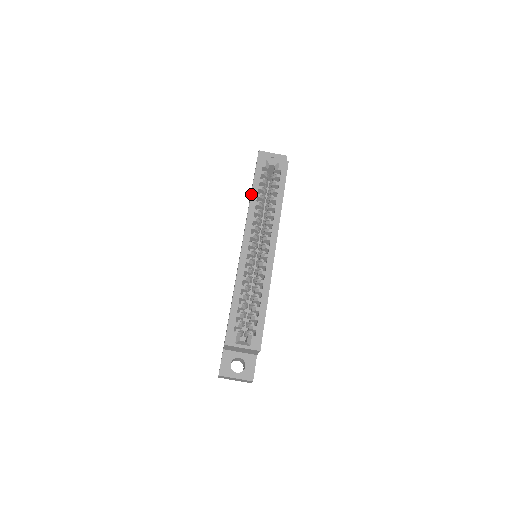
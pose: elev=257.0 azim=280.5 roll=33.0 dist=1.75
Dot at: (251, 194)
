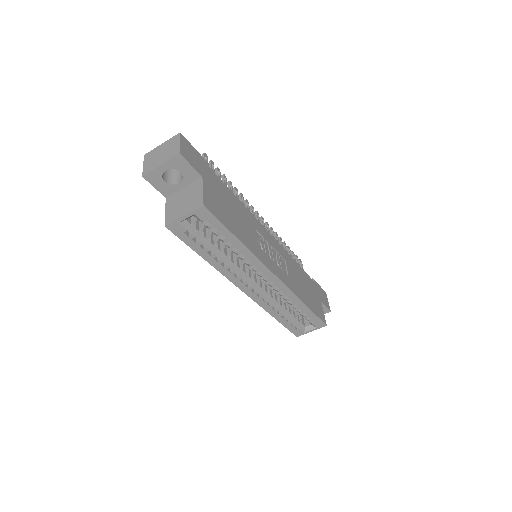
Dot at: (205, 260)
